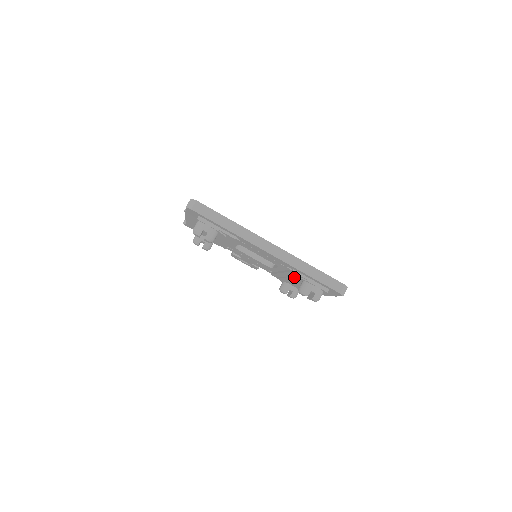
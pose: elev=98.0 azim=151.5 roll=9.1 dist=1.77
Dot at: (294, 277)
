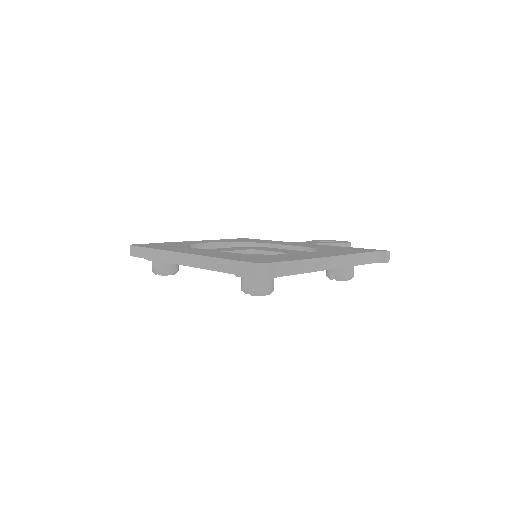
Dot at: occluded
